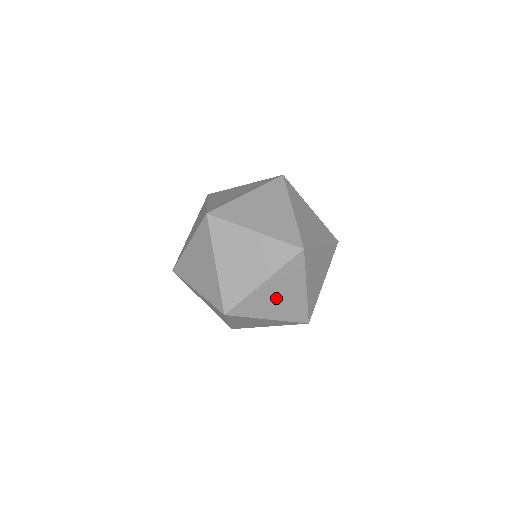
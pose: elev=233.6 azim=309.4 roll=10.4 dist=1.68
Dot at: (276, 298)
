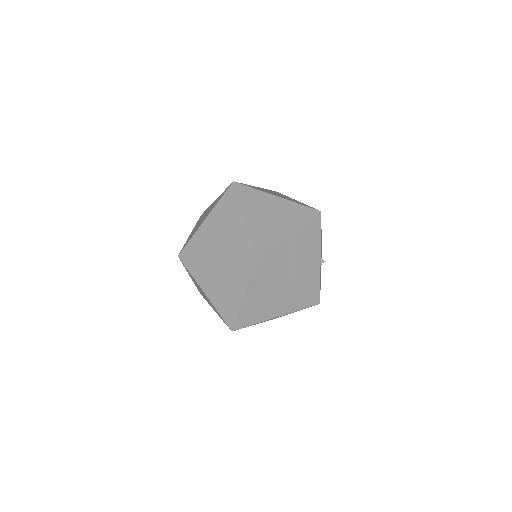
Dot at: (268, 301)
